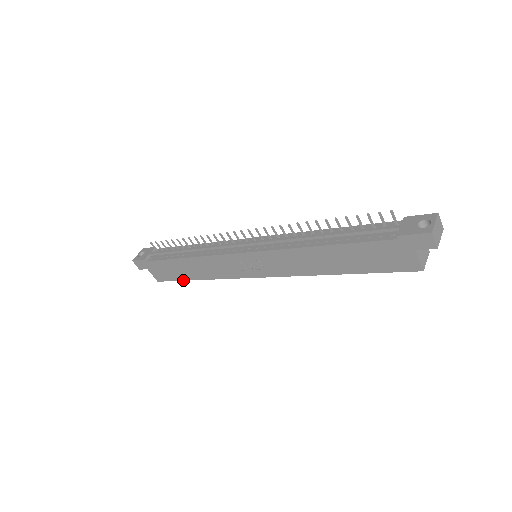
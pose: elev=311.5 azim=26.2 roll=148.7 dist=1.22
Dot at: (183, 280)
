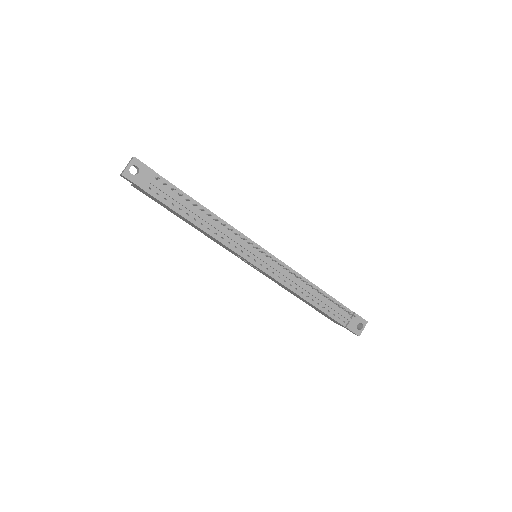
Dot at: (168, 210)
